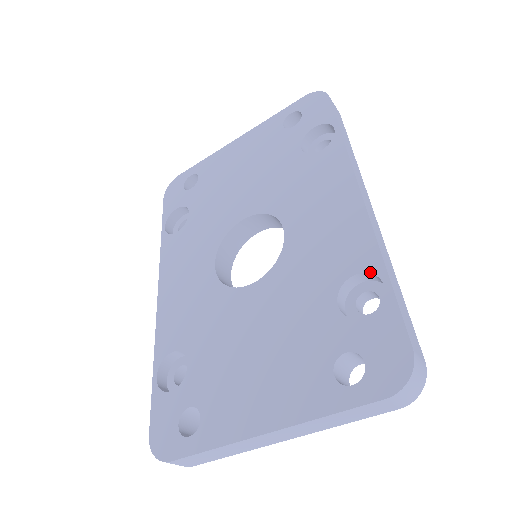
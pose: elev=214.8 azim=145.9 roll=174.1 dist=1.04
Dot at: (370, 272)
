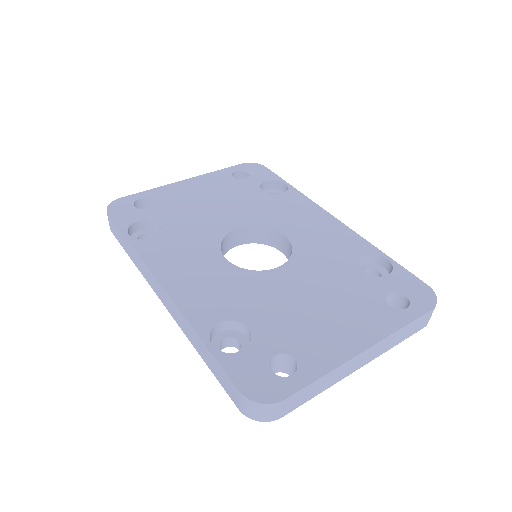
Dot at: (373, 253)
